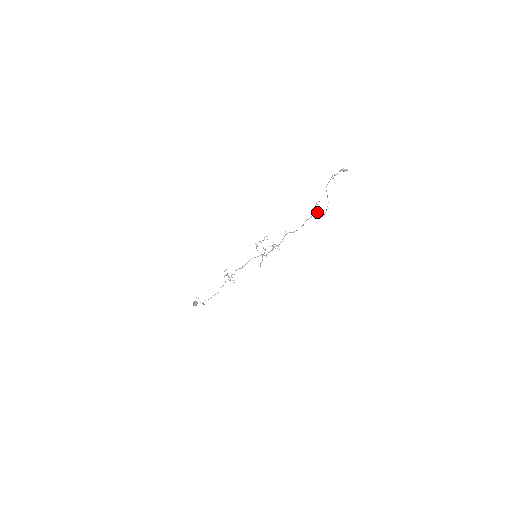
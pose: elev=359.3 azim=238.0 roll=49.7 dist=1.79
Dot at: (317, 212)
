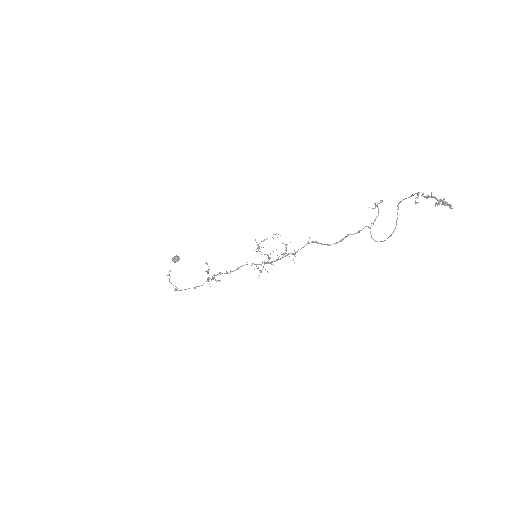
Dot at: (372, 223)
